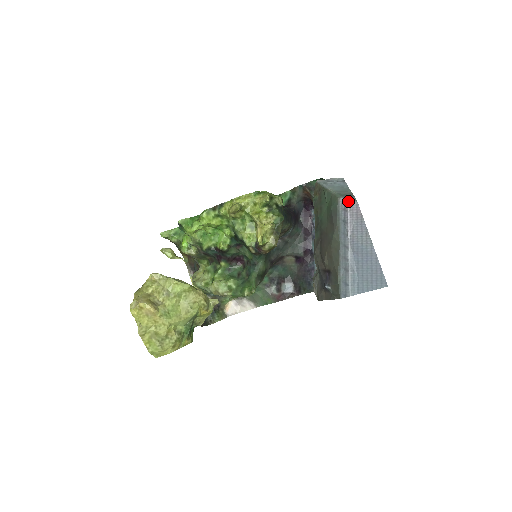
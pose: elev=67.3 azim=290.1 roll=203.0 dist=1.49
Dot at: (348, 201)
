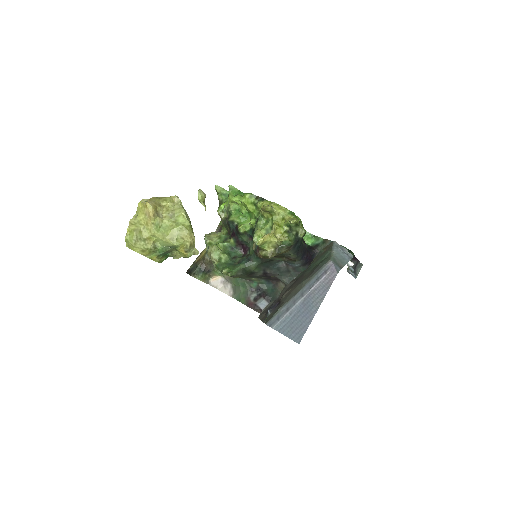
Dot at: (333, 267)
